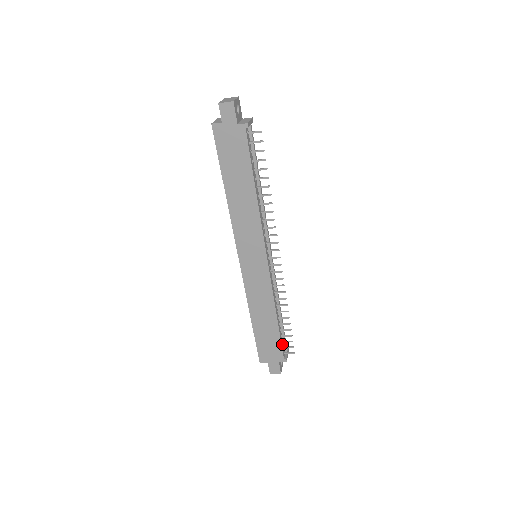
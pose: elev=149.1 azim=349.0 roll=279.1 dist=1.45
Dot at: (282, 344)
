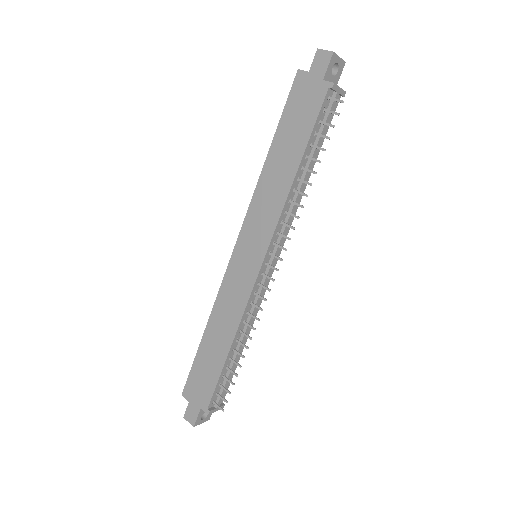
Dot at: (218, 388)
